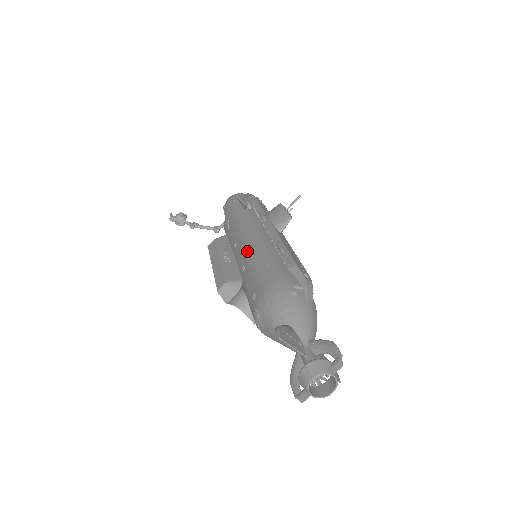
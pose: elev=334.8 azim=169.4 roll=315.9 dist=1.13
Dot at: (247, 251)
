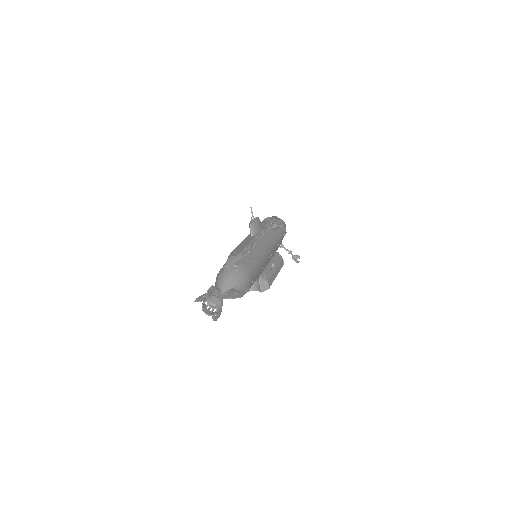
Dot at: occluded
